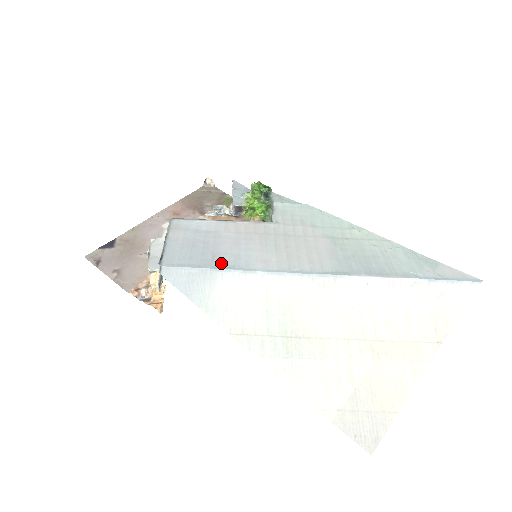
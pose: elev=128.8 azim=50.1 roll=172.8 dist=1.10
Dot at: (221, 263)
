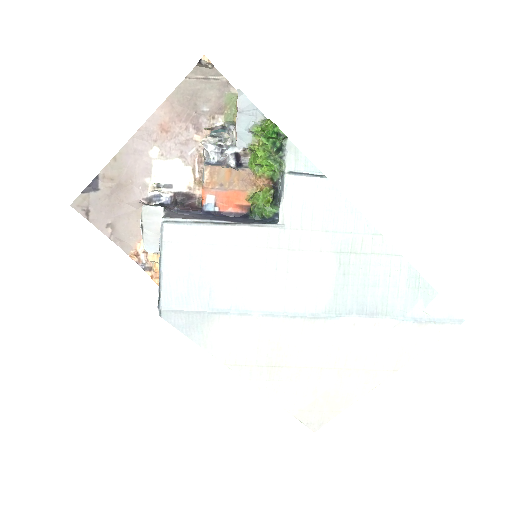
Dot at: (218, 303)
